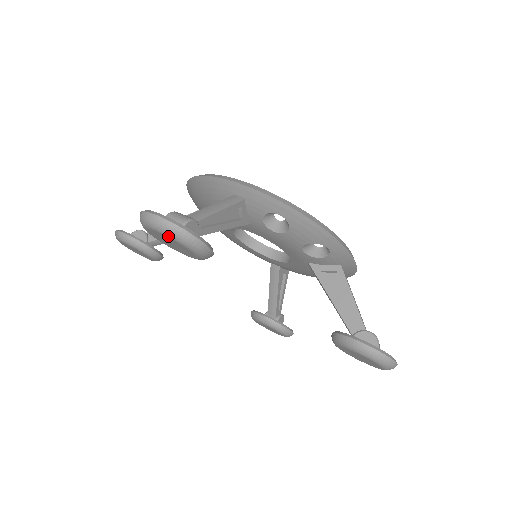
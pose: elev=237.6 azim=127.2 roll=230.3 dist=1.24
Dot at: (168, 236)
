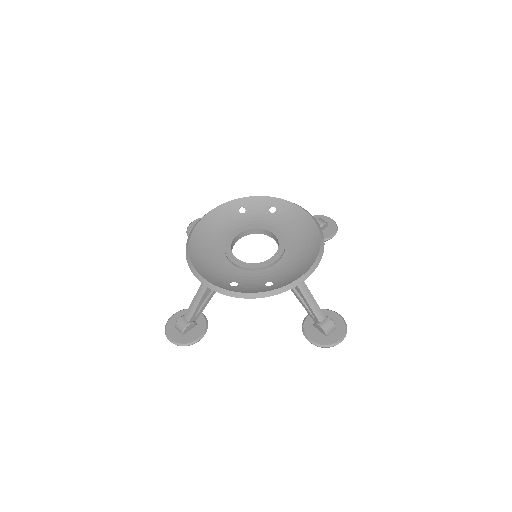
Dot at: occluded
